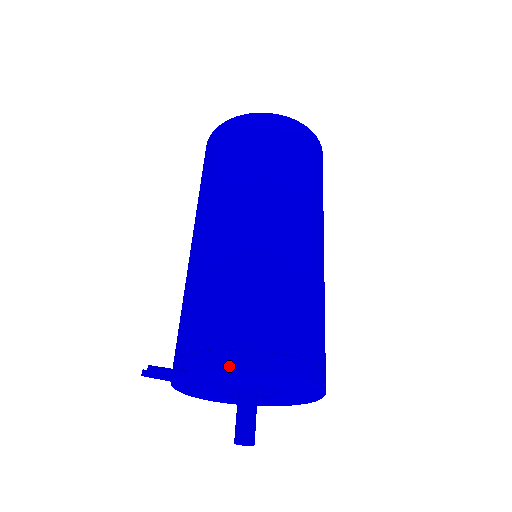
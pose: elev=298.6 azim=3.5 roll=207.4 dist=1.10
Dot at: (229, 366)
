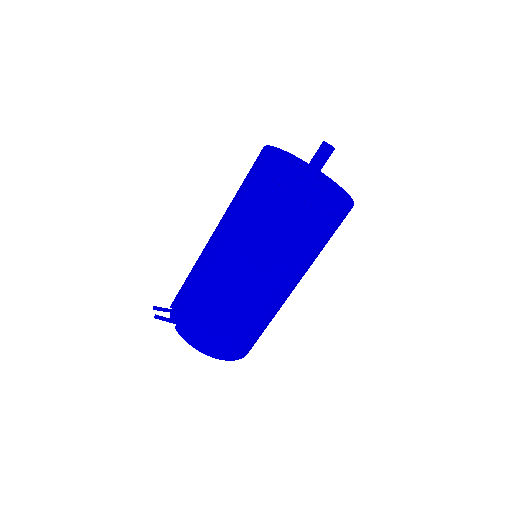
Dot at: (194, 345)
